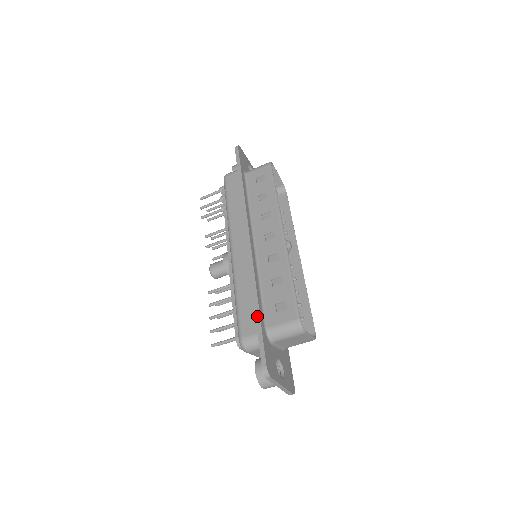
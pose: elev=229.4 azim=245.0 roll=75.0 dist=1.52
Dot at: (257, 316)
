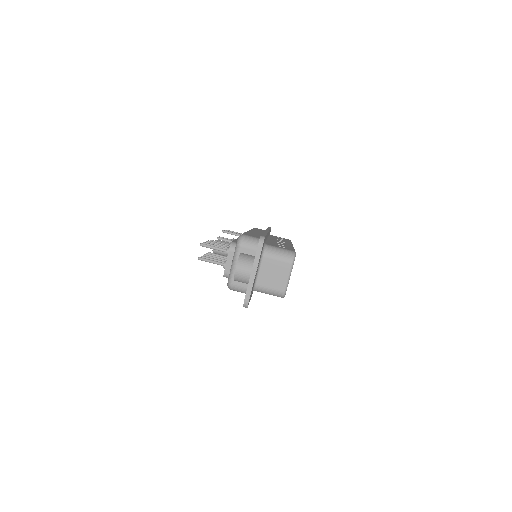
Dot at: (264, 233)
